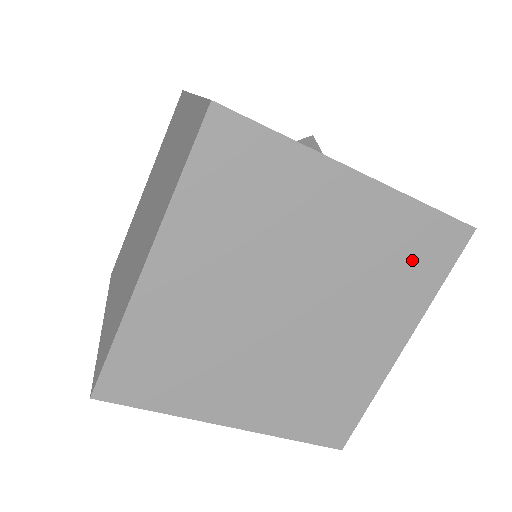
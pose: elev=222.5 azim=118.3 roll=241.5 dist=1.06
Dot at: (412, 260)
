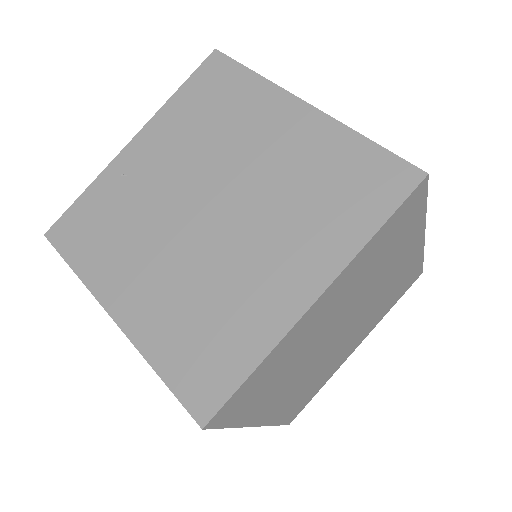
Dot at: (397, 292)
